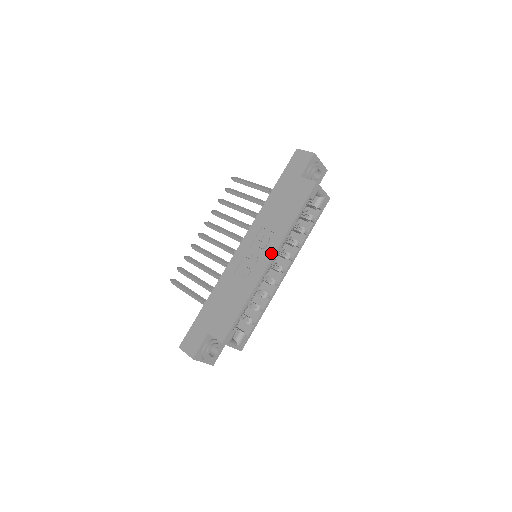
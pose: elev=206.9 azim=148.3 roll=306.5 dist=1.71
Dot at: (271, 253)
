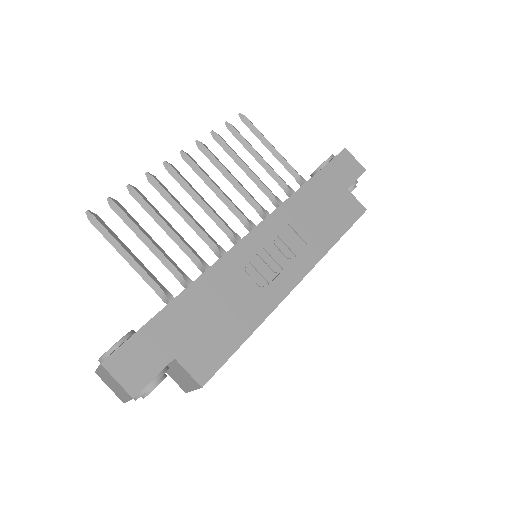
Dot at: (301, 272)
